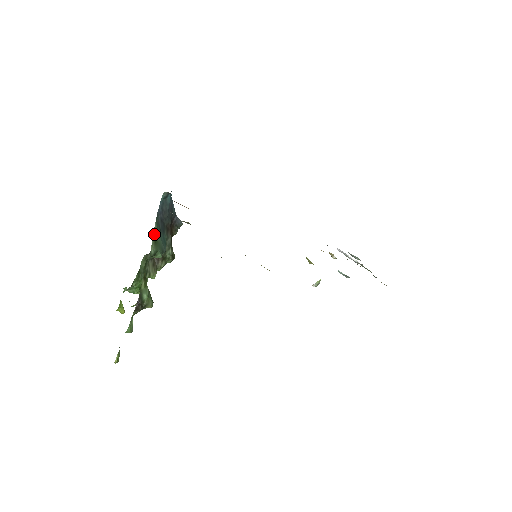
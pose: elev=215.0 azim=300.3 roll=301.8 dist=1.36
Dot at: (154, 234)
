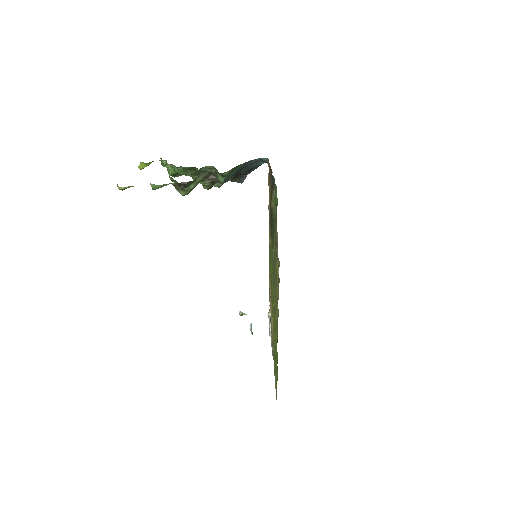
Dot at: (237, 167)
